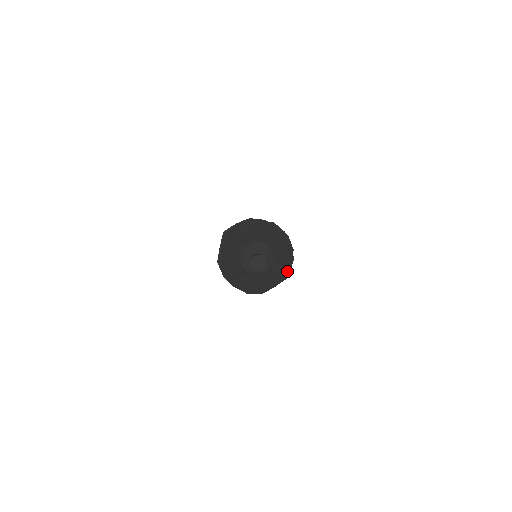
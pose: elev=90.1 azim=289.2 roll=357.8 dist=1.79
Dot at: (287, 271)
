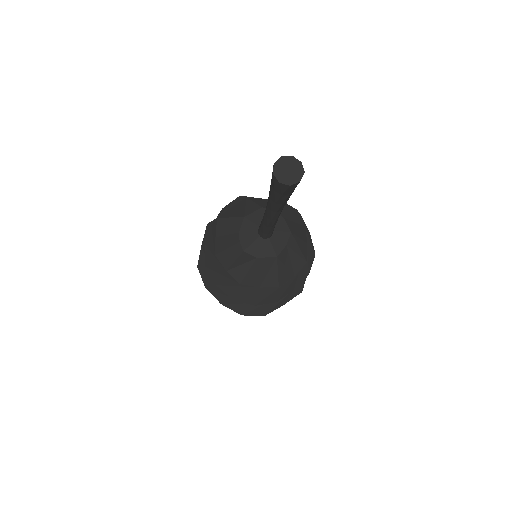
Dot at: (306, 271)
